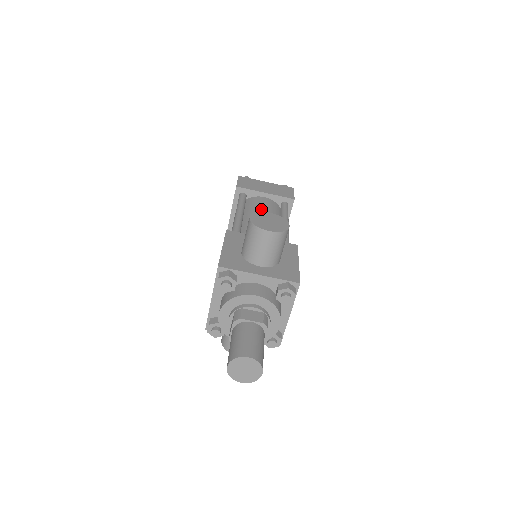
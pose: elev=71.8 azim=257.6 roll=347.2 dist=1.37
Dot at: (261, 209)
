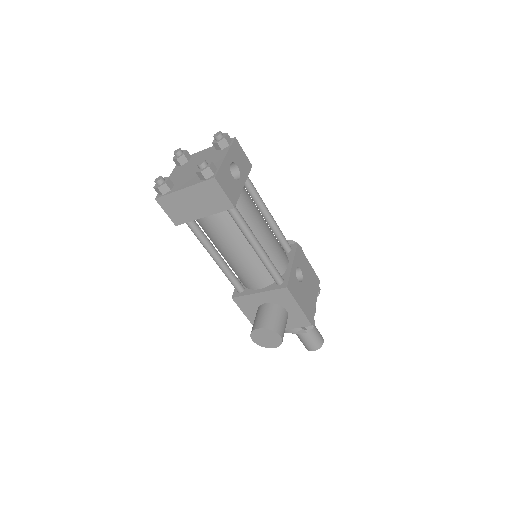
Dot at: (222, 241)
